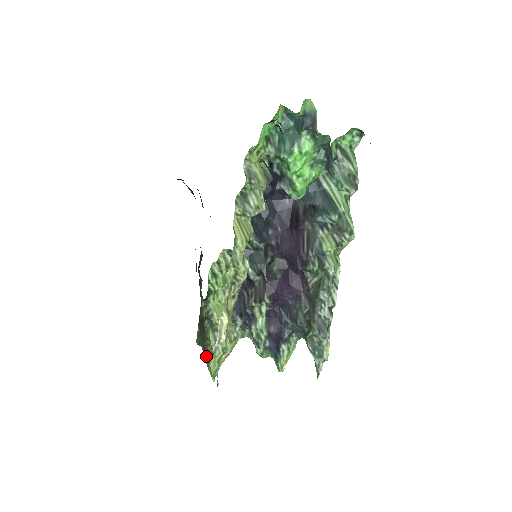
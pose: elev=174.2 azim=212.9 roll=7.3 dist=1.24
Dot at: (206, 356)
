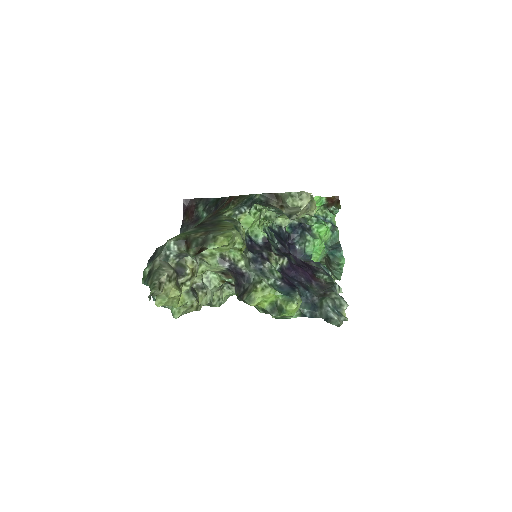
Dot at: (217, 231)
